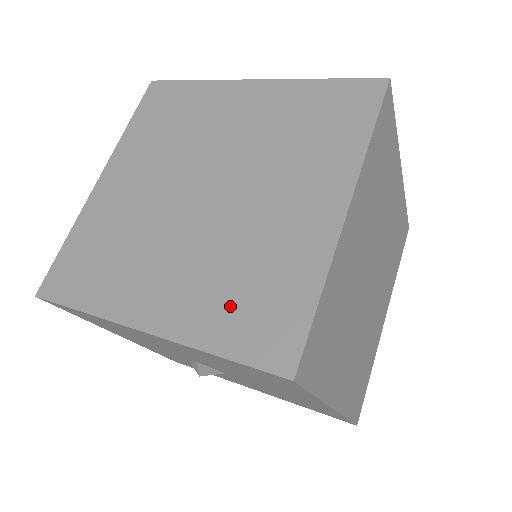
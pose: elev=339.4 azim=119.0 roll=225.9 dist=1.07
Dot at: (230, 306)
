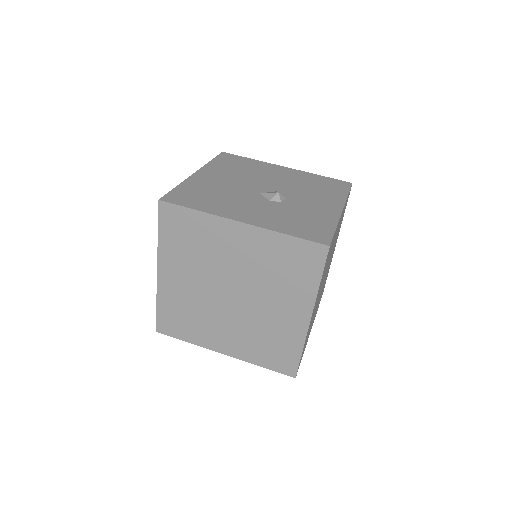
Dot at: (262, 350)
